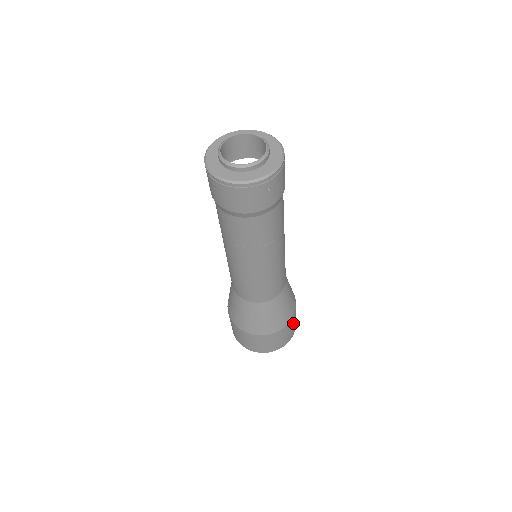
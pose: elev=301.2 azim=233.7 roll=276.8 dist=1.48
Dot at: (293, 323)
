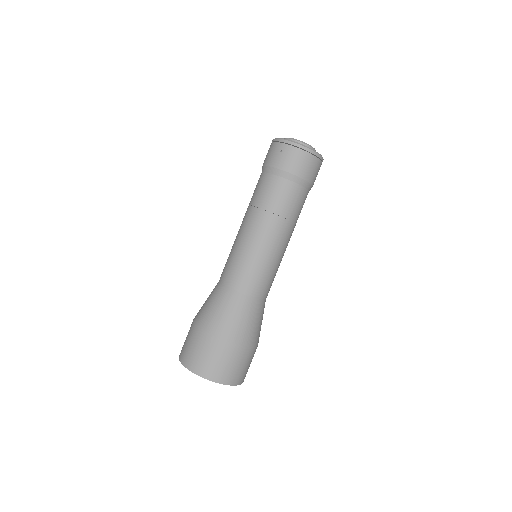
Dot at: occluded
